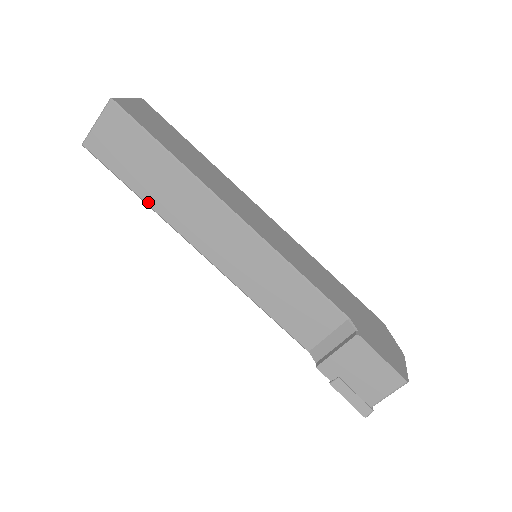
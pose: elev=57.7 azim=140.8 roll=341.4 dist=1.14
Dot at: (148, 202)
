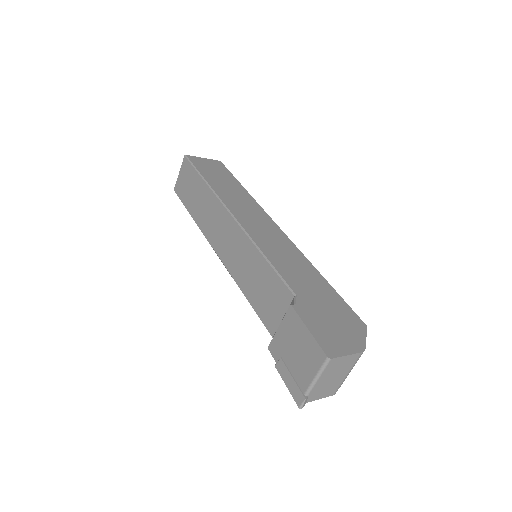
Dot at: (195, 219)
